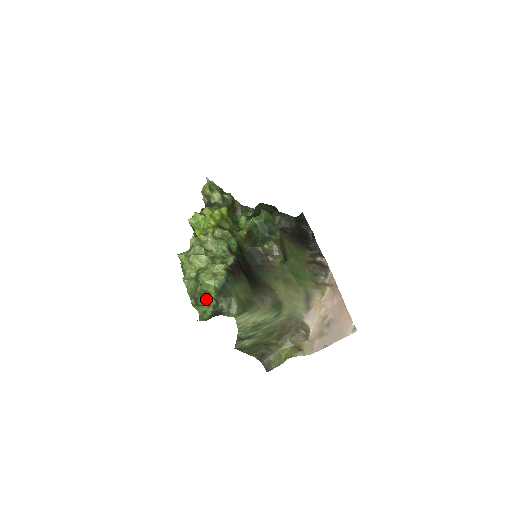
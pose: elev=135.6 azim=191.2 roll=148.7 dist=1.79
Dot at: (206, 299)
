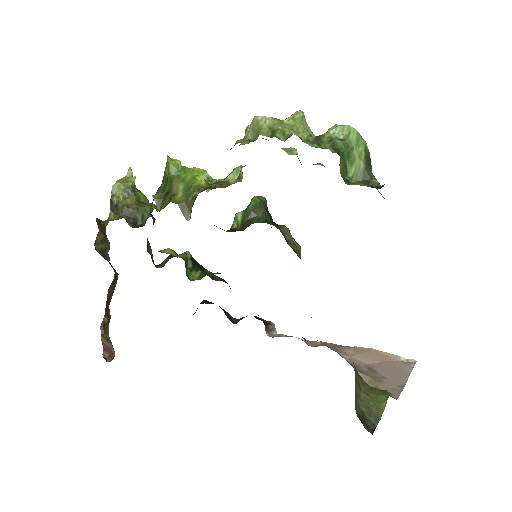
Dot at: (343, 174)
